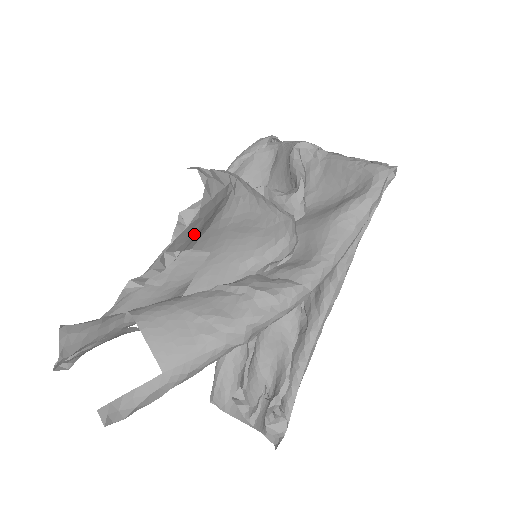
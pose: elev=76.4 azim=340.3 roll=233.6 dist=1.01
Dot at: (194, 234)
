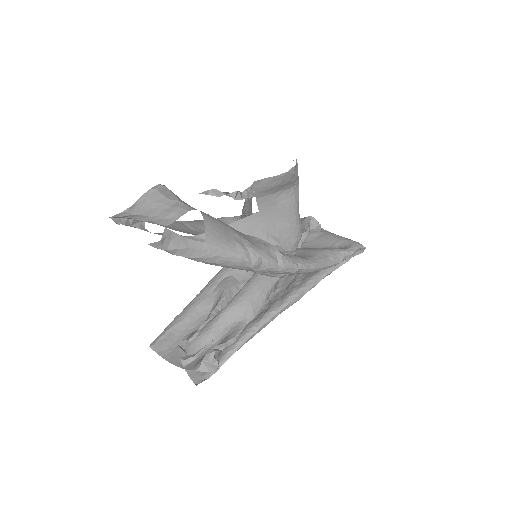
Dot at: (269, 187)
